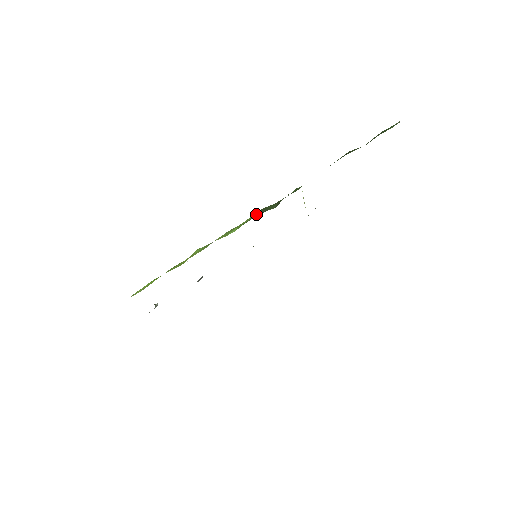
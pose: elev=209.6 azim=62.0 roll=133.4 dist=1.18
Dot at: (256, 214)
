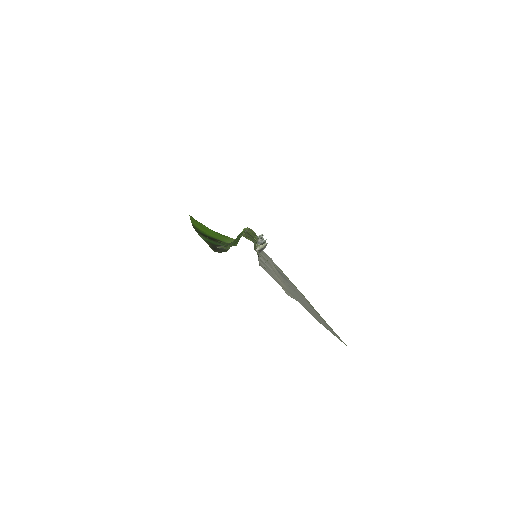
Dot at: occluded
